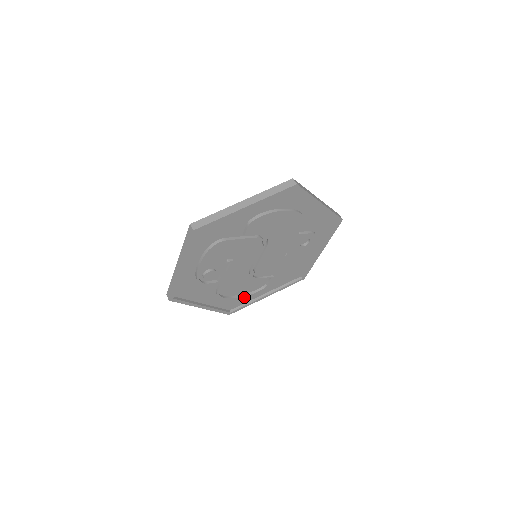
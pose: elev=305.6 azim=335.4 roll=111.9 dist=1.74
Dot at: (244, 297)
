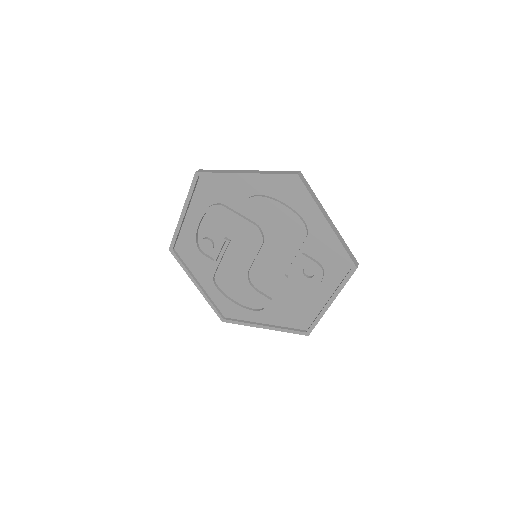
Dot at: (241, 310)
